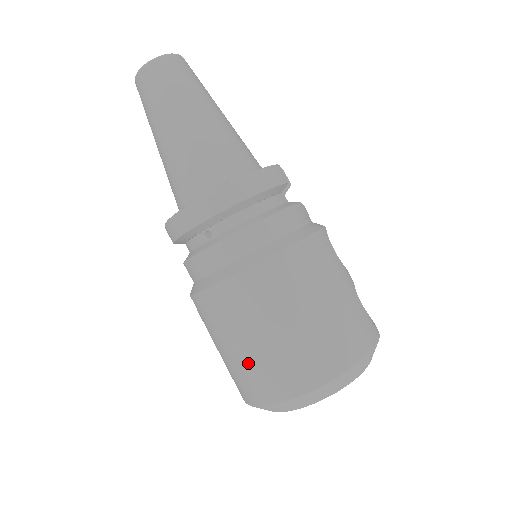
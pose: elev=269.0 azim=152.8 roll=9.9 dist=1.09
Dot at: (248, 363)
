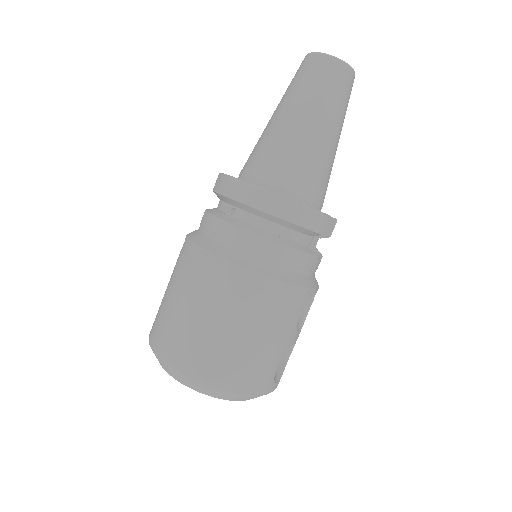
Dot at: (169, 314)
